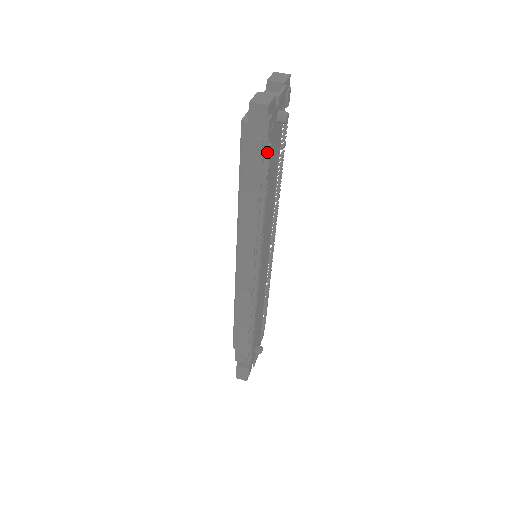
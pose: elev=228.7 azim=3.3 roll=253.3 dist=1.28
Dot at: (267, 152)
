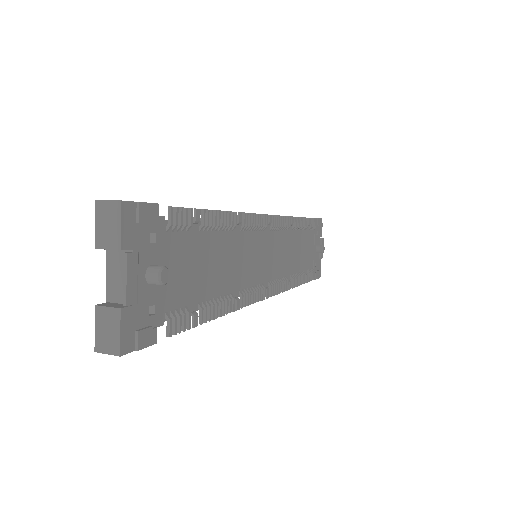
Dot at: (171, 327)
